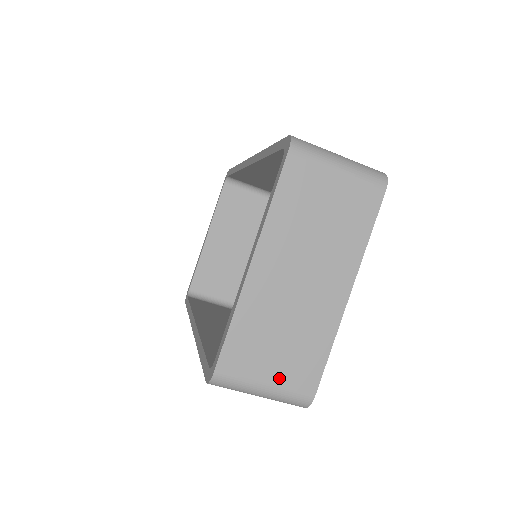
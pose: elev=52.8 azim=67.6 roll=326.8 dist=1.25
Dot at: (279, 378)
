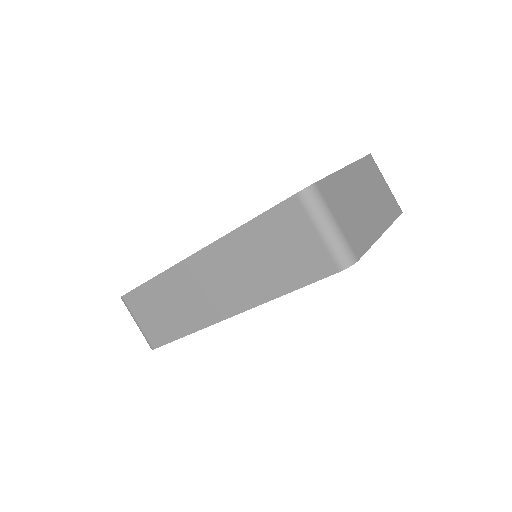
Dot at: (344, 227)
